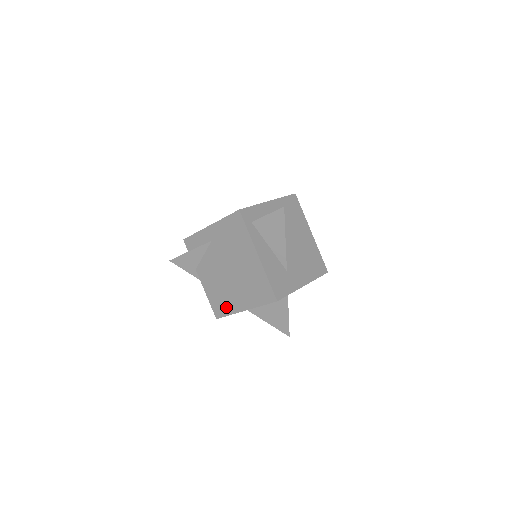
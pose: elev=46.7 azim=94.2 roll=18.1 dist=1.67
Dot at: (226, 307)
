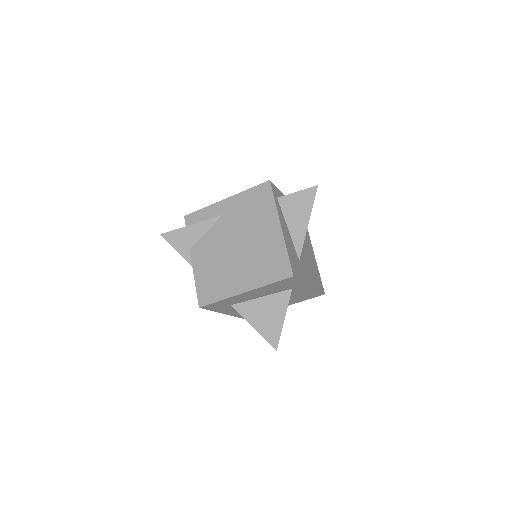
Dot at: (219, 290)
